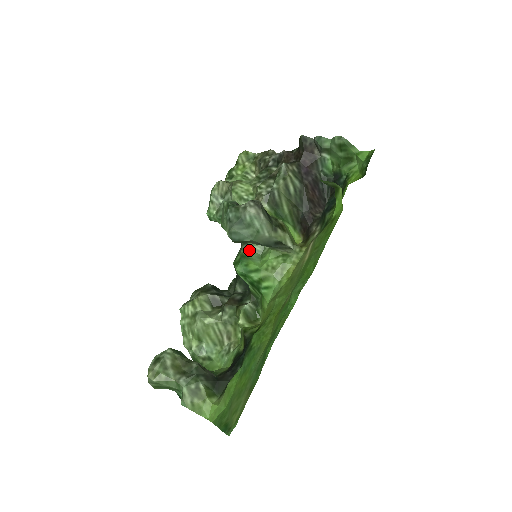
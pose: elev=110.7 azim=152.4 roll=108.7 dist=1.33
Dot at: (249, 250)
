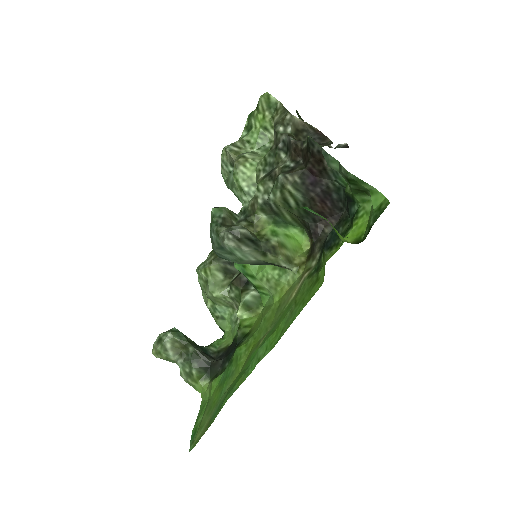
Dot at: occluded
